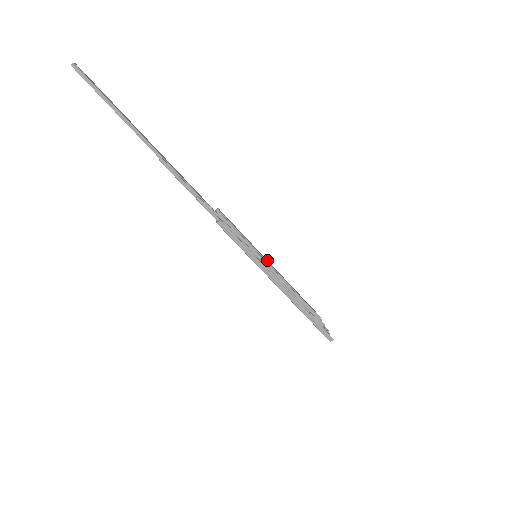
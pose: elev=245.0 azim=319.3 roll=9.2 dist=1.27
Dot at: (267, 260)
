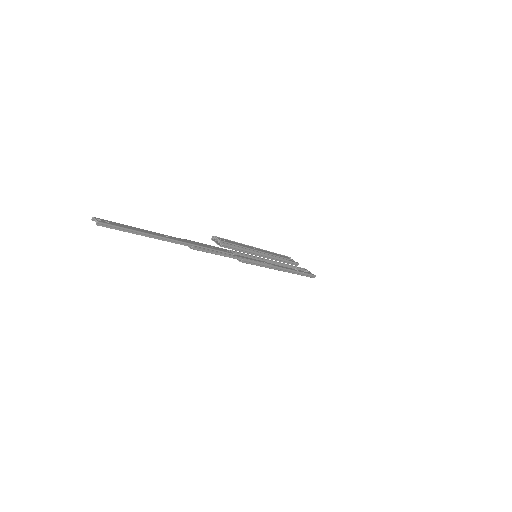
Dot at: (255, 248)
